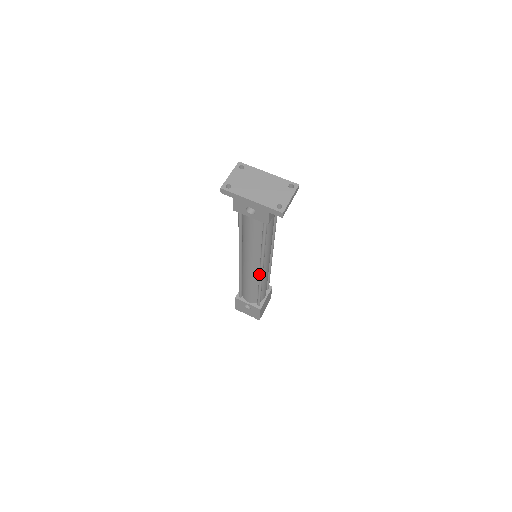
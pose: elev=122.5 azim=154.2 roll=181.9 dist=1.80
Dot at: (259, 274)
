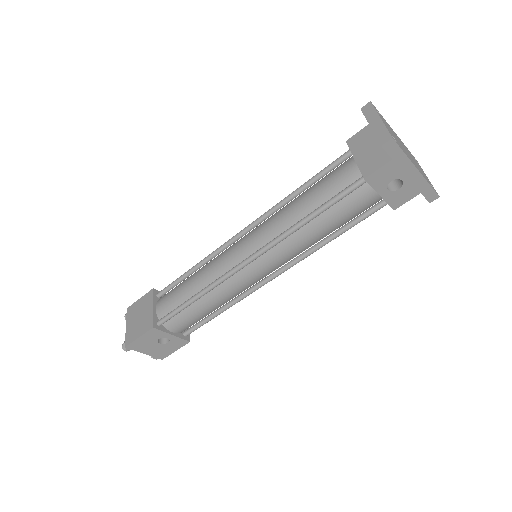
Dot at: (259, 285)
